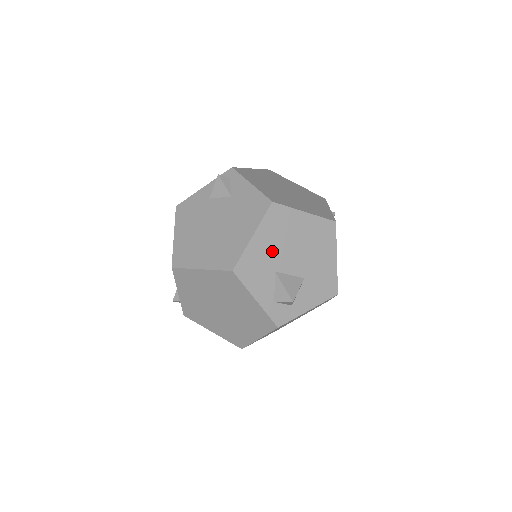
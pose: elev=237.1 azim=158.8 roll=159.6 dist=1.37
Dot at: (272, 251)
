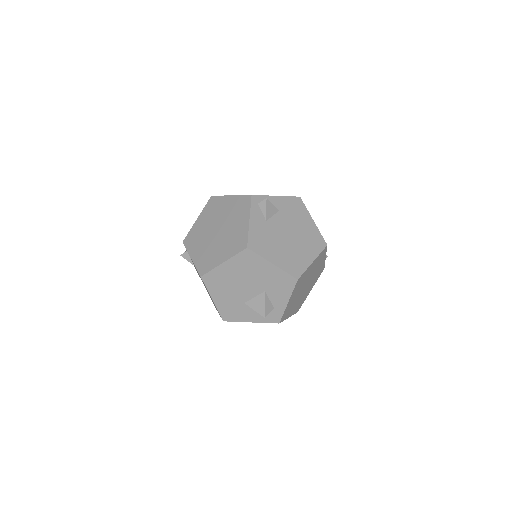
Dot at: (230, 296)
